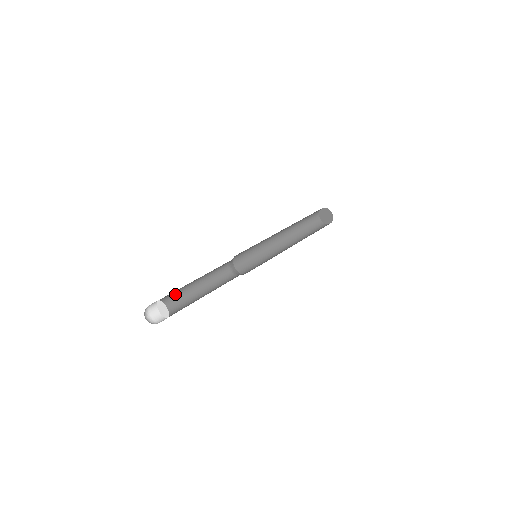
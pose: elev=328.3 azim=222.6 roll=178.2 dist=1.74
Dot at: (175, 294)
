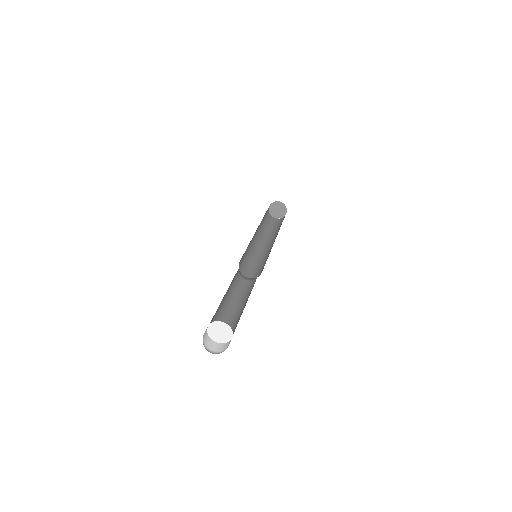
Dot at: (216, 318)
